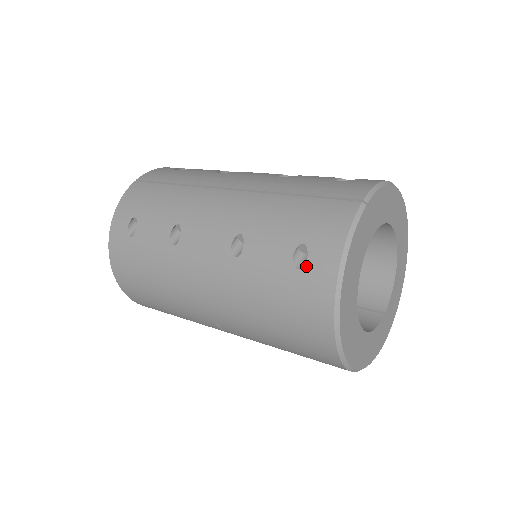
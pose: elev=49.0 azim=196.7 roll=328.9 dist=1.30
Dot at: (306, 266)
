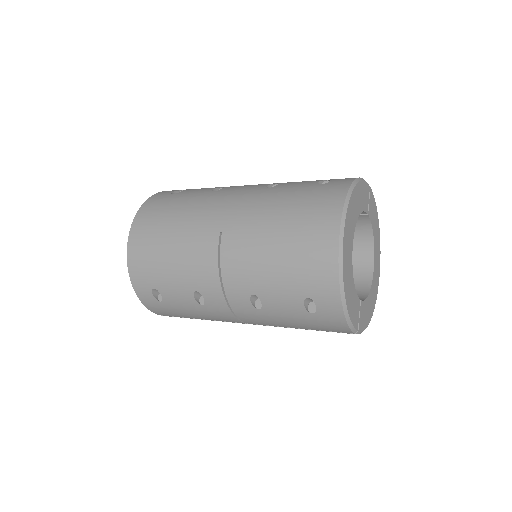
Dot at: (328, 183)
